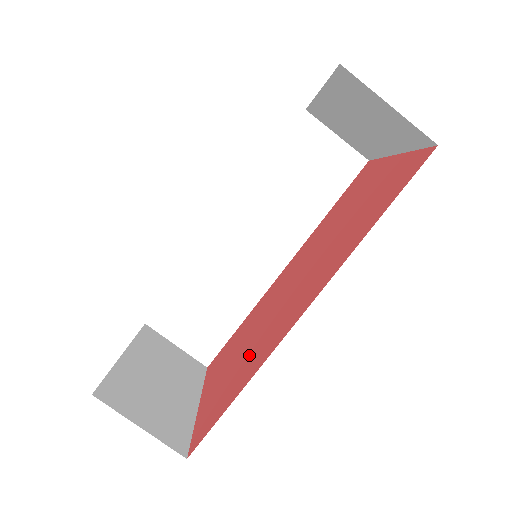
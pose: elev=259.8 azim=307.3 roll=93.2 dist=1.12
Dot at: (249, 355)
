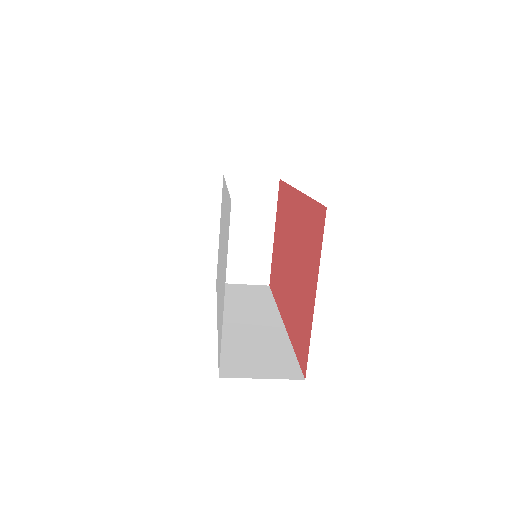
Dot at: (279, 271)
